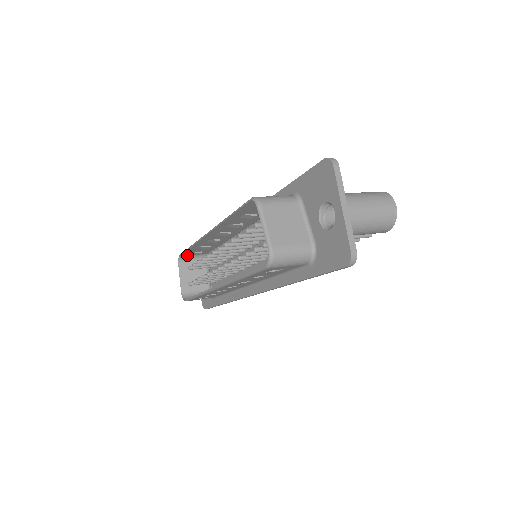
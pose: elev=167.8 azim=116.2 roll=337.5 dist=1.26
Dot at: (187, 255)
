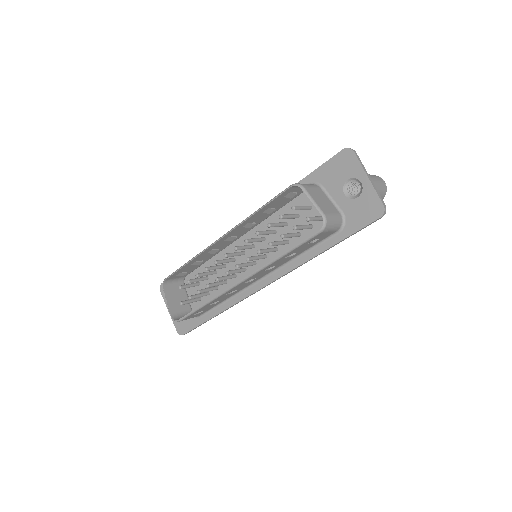
Dot at: (171, 279)
